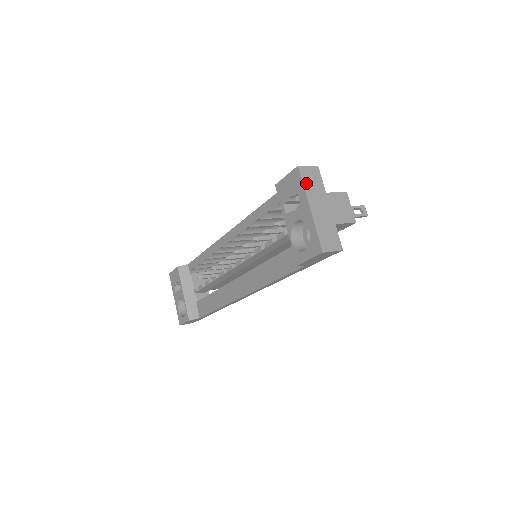
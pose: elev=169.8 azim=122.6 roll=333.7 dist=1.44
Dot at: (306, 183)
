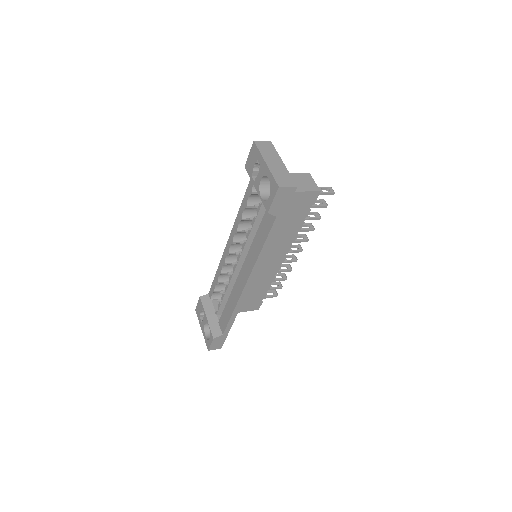
Dot at: (261, 150)
